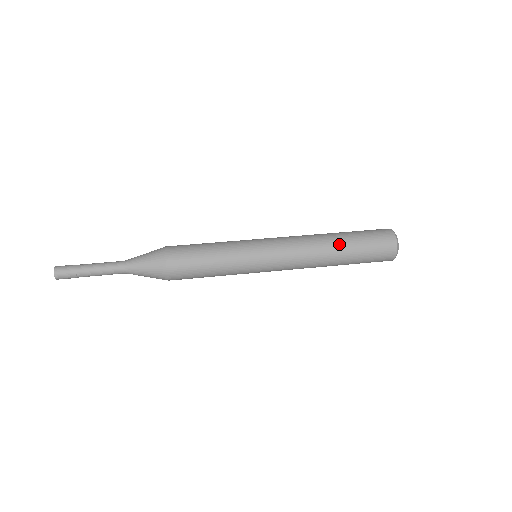
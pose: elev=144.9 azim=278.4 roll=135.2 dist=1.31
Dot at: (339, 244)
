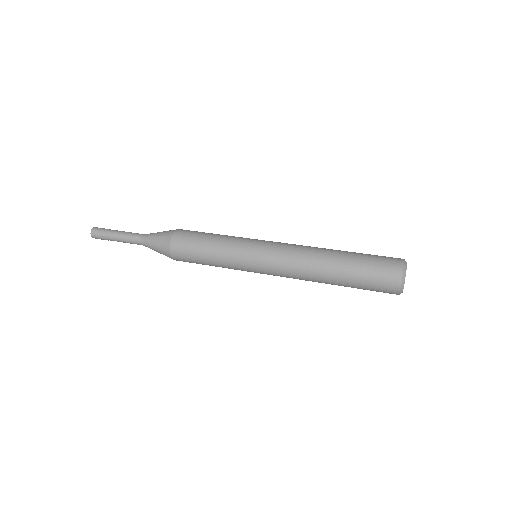
Dot at: (338, 251)
